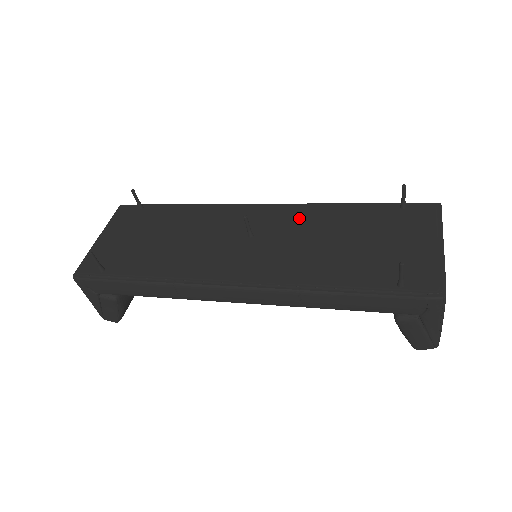
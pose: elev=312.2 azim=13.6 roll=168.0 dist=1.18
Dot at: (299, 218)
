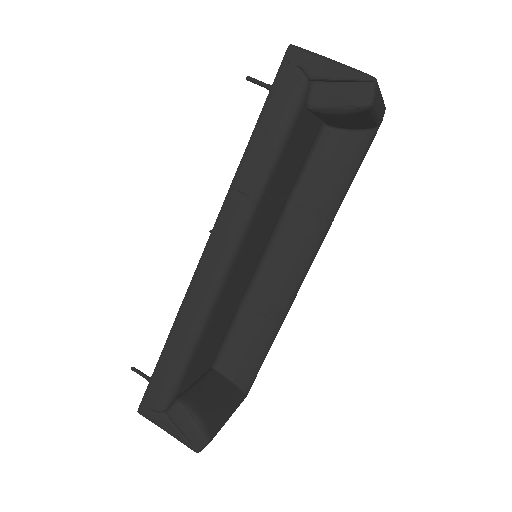
Dot at: occluded
